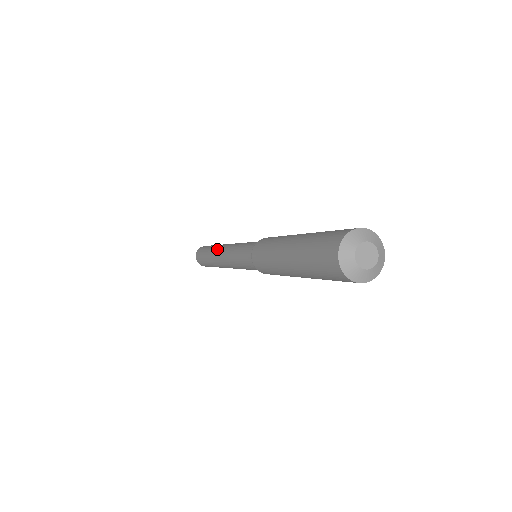
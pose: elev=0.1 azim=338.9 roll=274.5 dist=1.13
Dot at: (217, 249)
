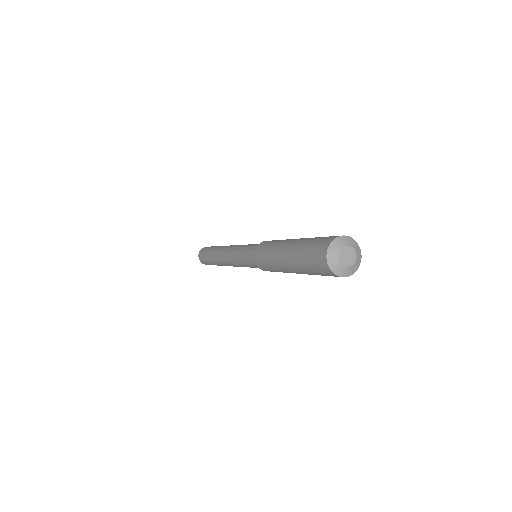
Dot at: (218, 256)
